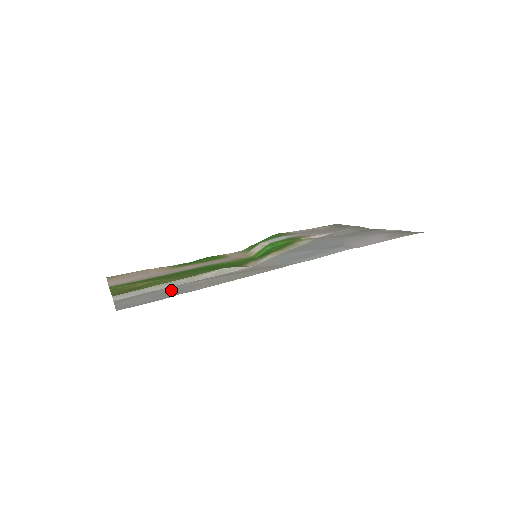
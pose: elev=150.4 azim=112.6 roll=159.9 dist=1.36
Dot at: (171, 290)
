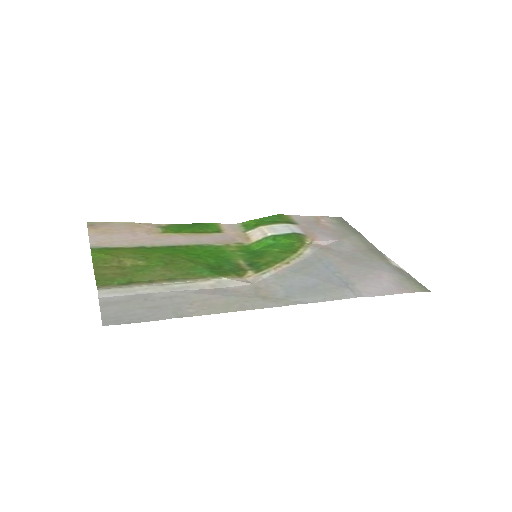
Dot at: (164, 302)
